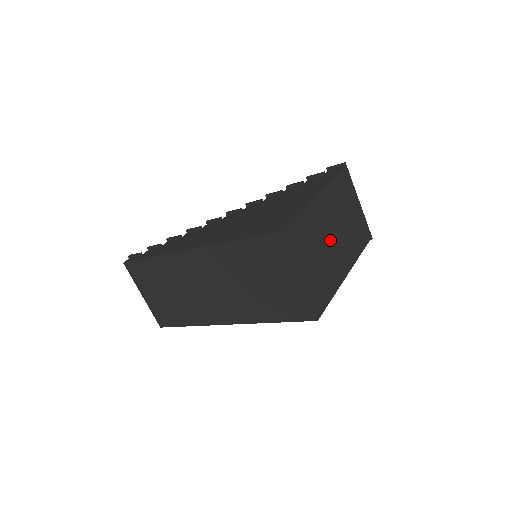
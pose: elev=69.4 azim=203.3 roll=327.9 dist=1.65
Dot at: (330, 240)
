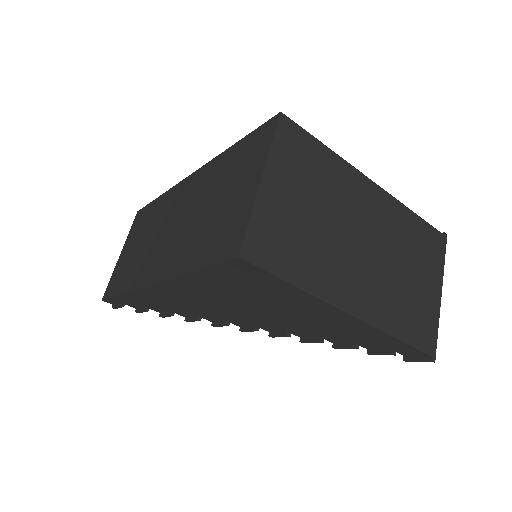
Dot at: (353, 240)
